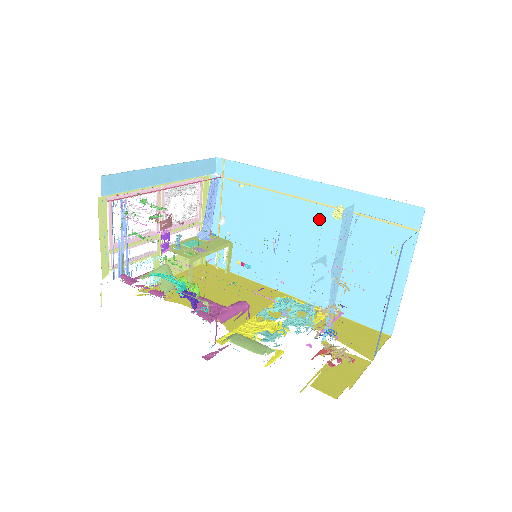
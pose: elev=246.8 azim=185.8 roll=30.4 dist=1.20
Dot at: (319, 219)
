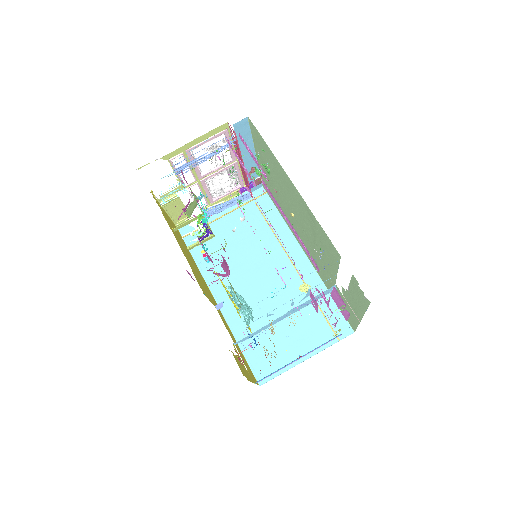
Dot at: (288, 280)
